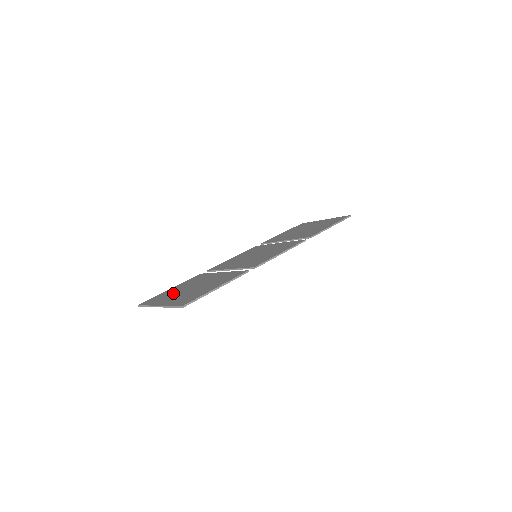
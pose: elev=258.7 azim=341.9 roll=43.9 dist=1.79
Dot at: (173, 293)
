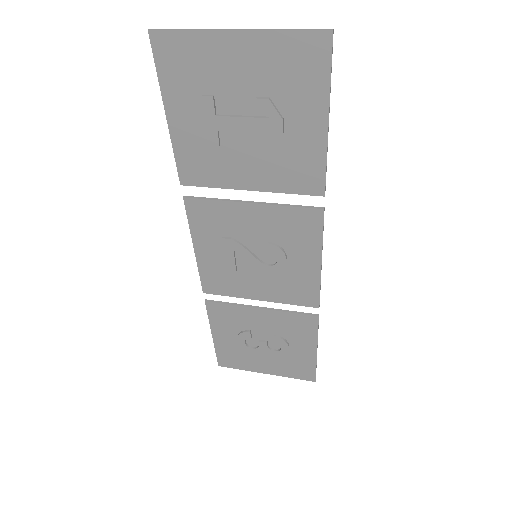
Dot at: (211, 91)
